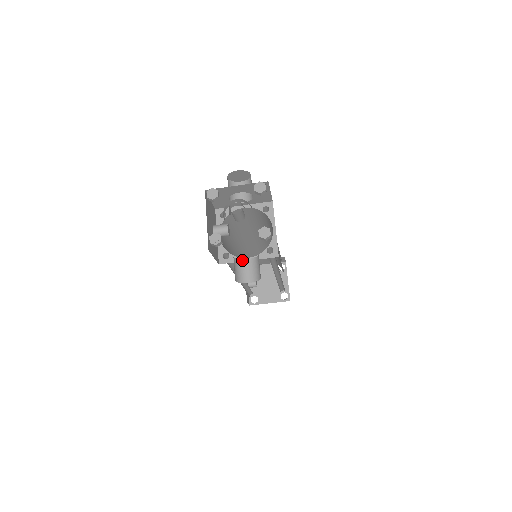
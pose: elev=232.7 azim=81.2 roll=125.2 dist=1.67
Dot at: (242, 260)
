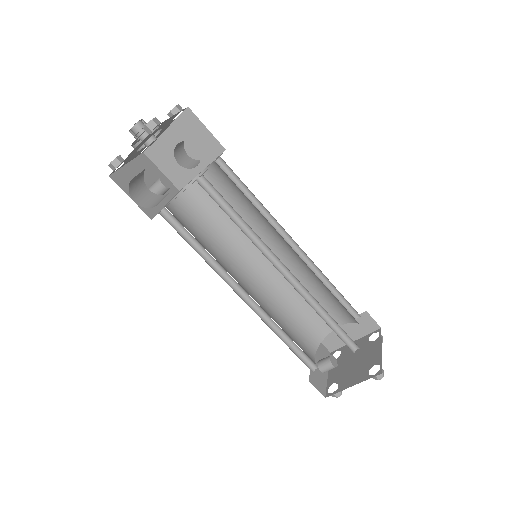
Dot at: (164, 195)
